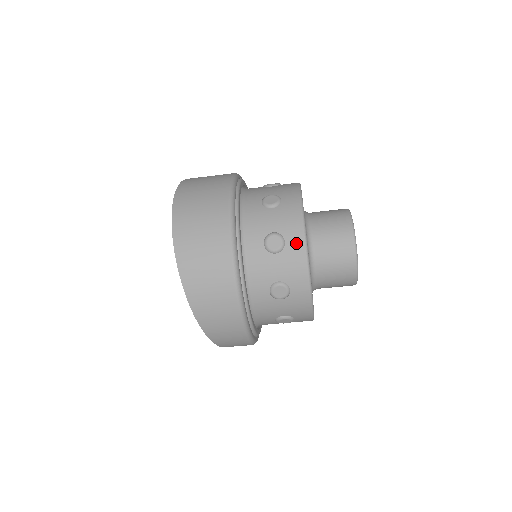
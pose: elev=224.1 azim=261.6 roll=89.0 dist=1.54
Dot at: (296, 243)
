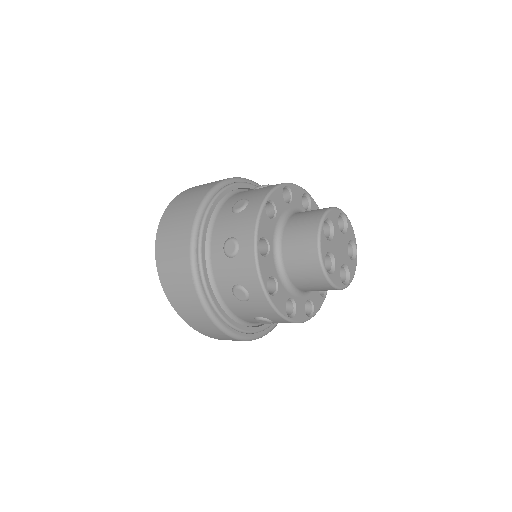
Dot at: (247, 248)
